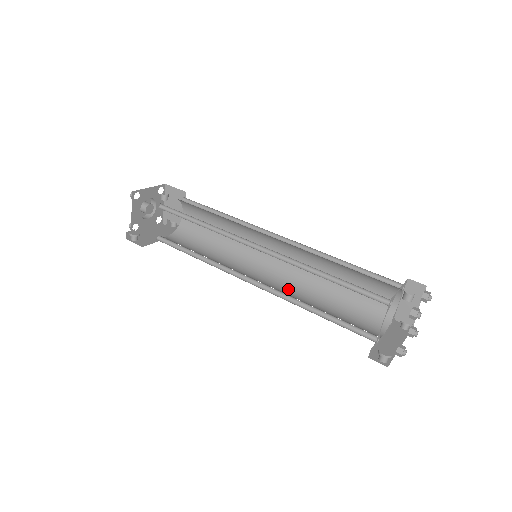
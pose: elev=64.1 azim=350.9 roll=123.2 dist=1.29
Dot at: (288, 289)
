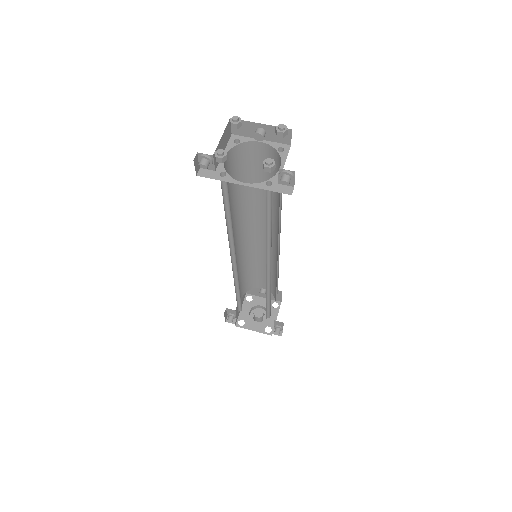
Dot at: occluded
